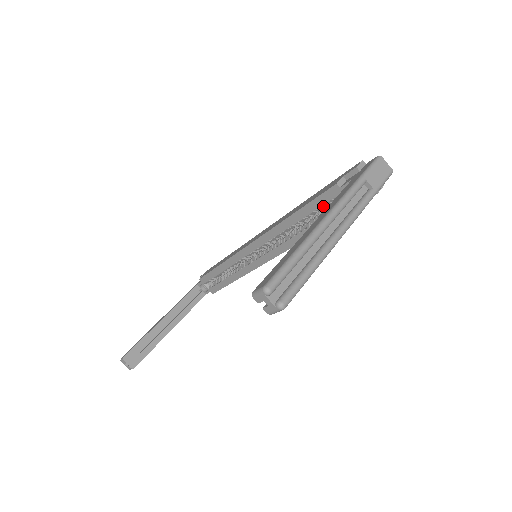
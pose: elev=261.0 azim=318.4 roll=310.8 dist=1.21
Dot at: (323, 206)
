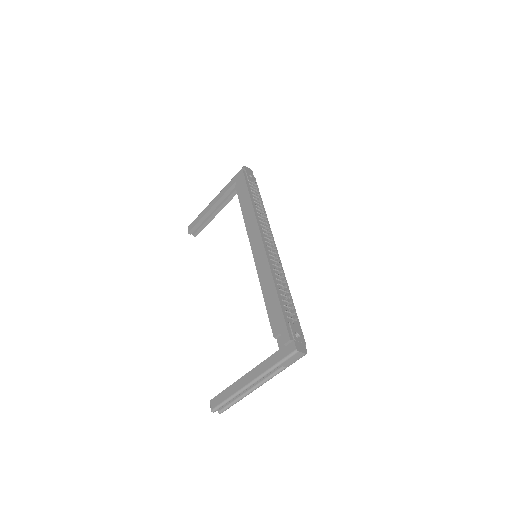
Dot at: occluded
